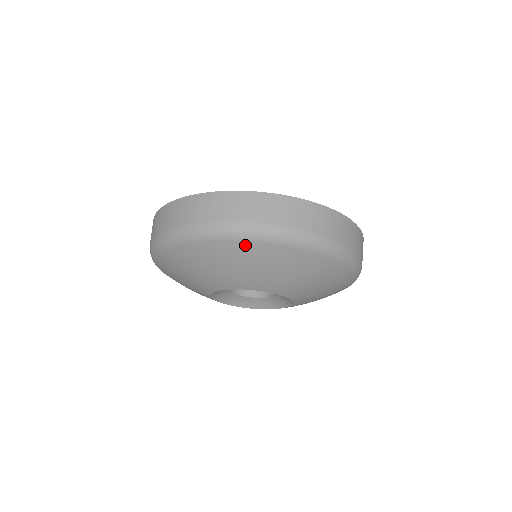
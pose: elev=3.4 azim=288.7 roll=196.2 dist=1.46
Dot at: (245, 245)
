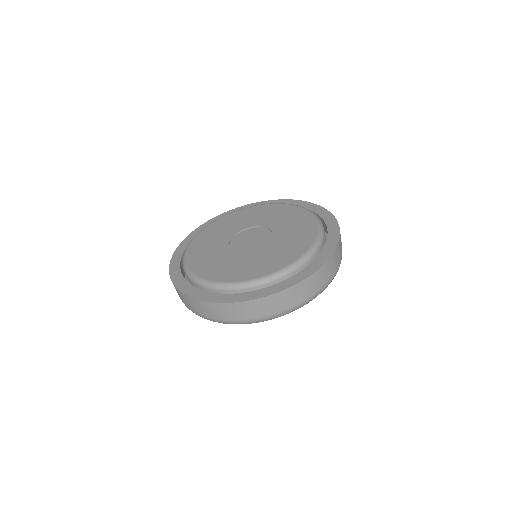
Dot at: occluded
